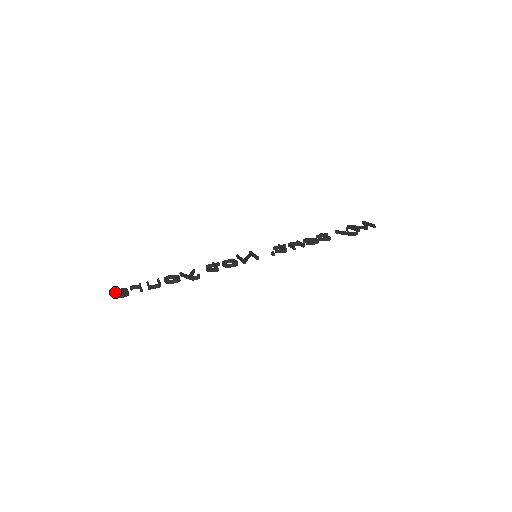
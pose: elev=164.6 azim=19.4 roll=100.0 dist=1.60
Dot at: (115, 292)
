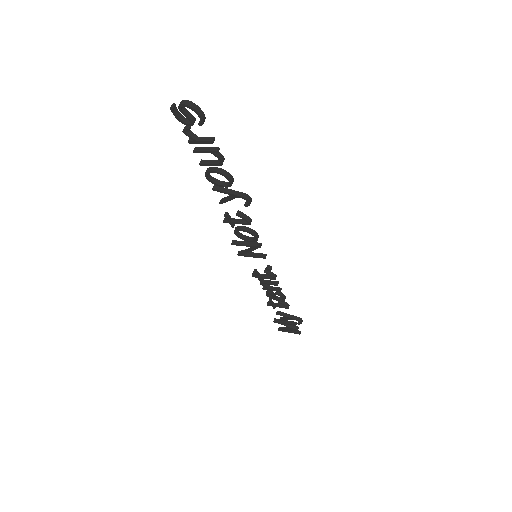
Dot at: (183, 104)
